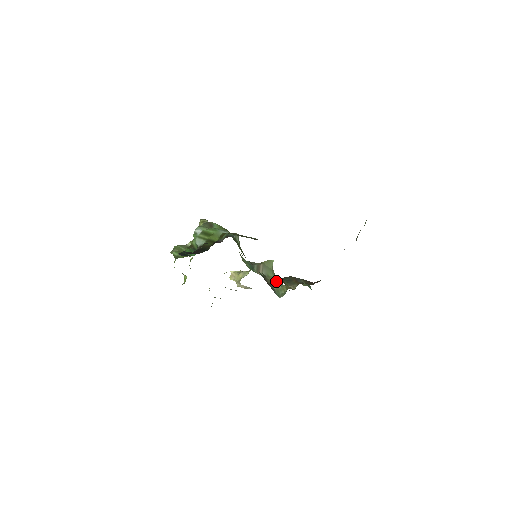
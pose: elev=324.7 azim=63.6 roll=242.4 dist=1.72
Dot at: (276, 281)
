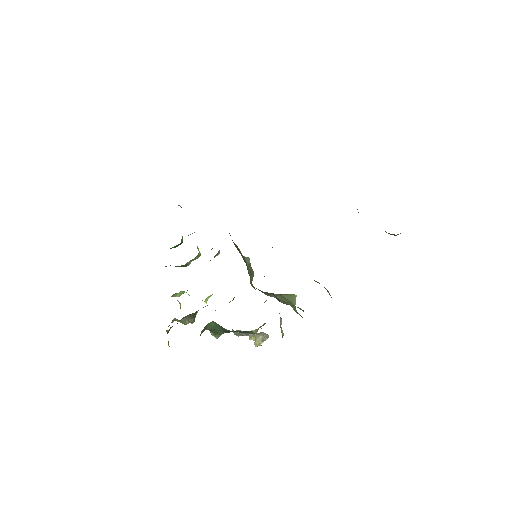
Dot at: occluded
